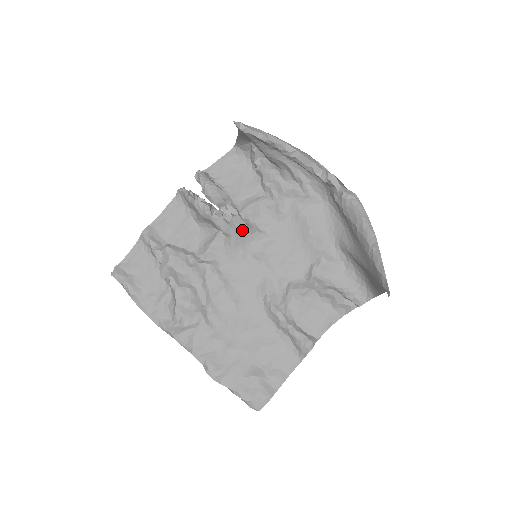
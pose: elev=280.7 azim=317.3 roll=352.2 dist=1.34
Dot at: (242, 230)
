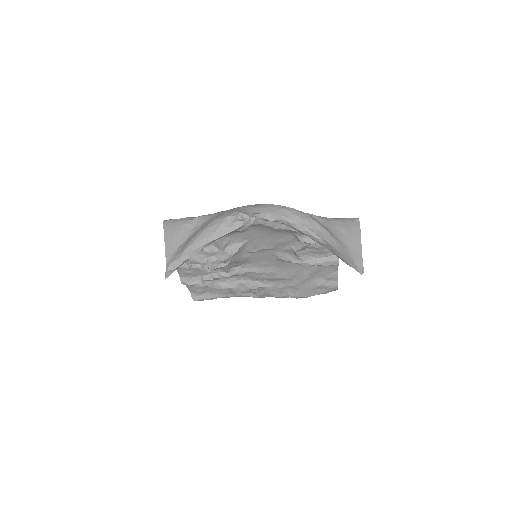
Dot at: (233, 257)
